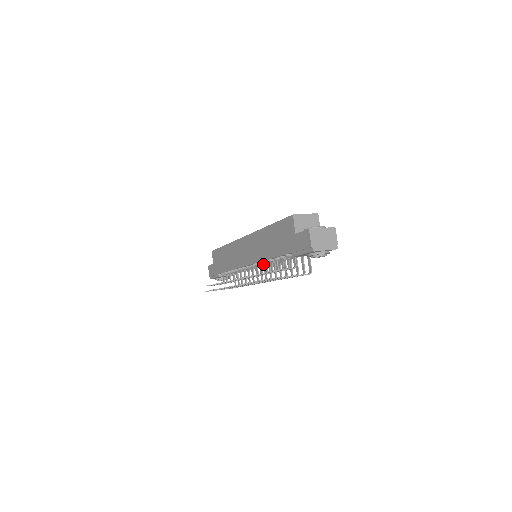
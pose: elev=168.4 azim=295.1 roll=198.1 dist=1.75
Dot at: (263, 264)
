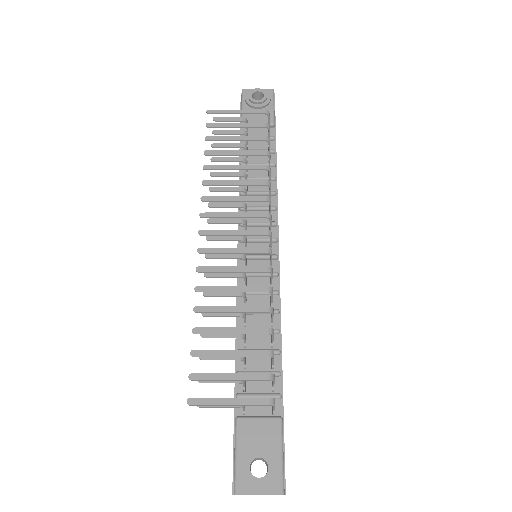
Dot at: (253, 222)
